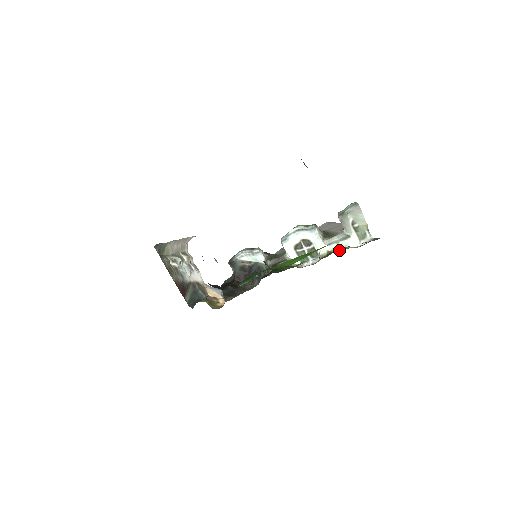
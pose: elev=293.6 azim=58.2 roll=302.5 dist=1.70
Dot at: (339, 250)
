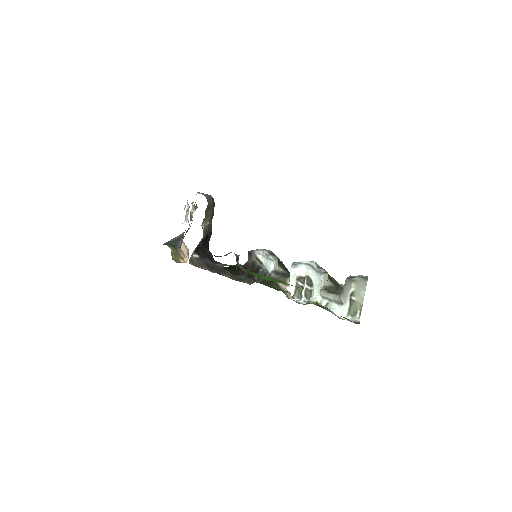
Dot at: (318, 305)
